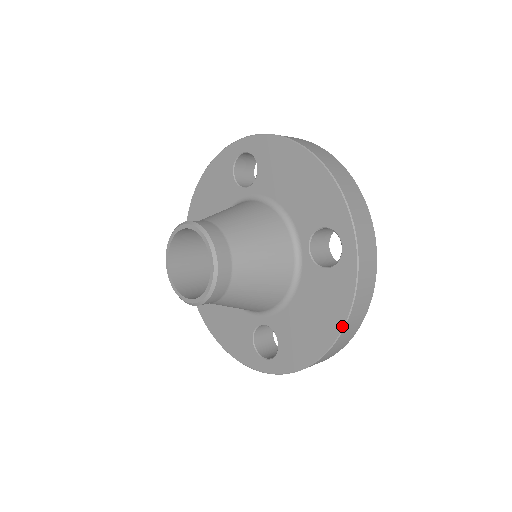
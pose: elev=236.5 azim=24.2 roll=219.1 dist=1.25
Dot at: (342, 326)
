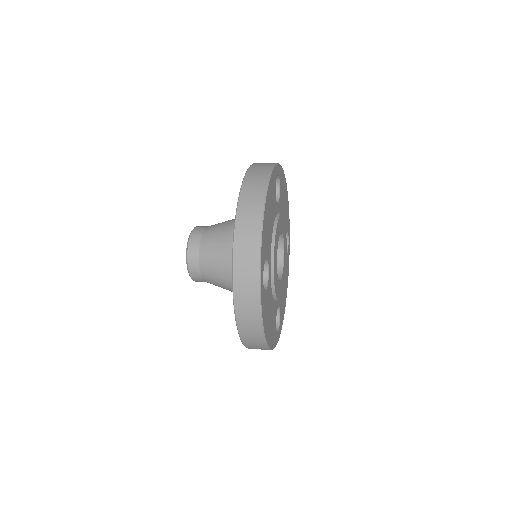
Dot at: (238, 333)
